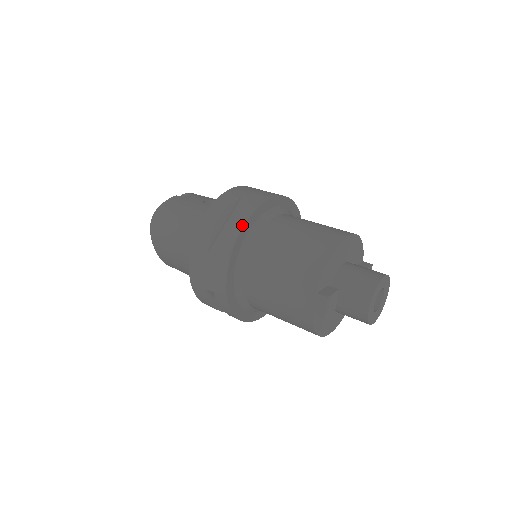
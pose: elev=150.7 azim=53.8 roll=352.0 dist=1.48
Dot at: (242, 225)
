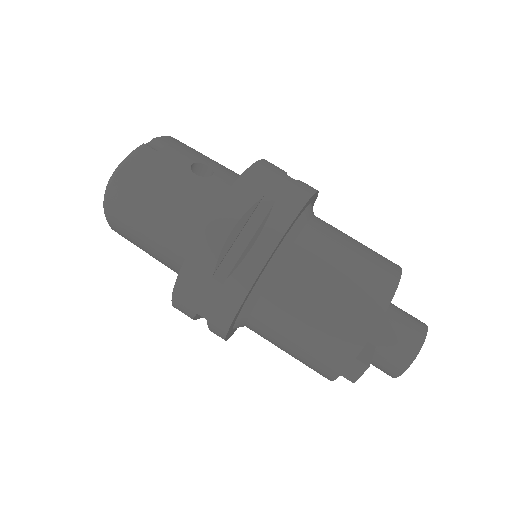
Dot at: (270, 252)
